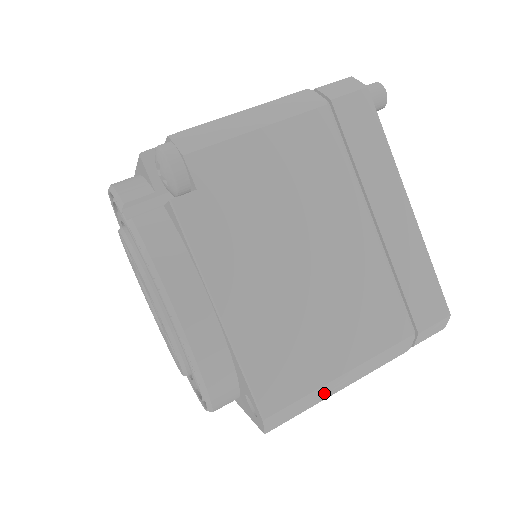
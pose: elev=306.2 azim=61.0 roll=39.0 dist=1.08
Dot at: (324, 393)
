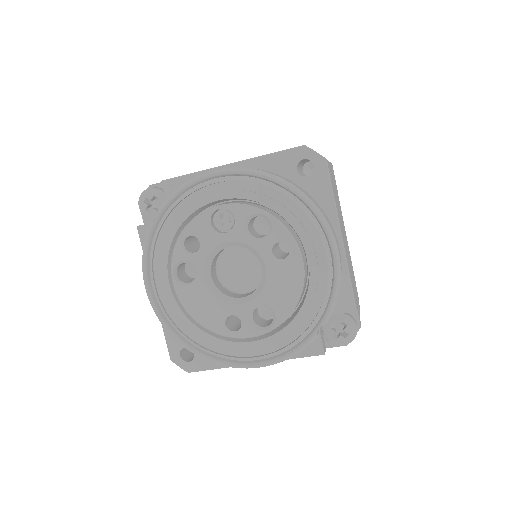
Dot at: occluded
